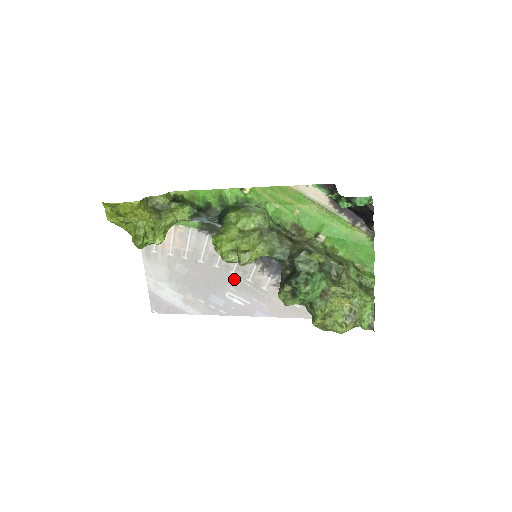
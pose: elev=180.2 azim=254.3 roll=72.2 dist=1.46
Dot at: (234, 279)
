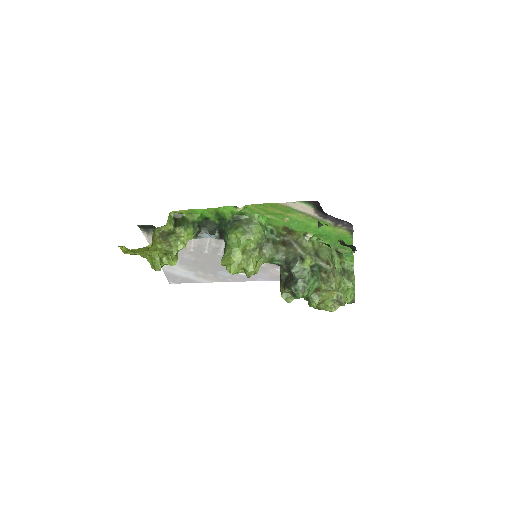
Dot at: occluded
